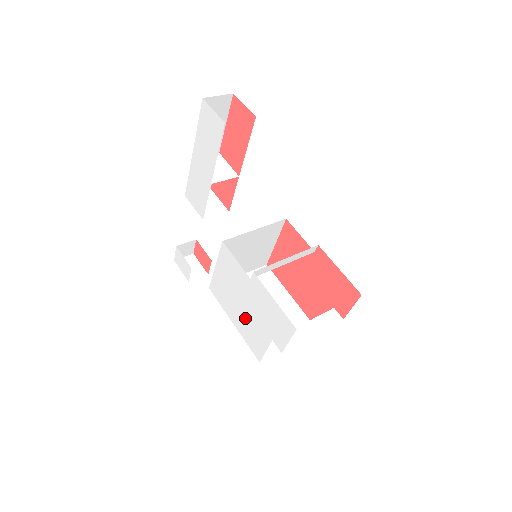
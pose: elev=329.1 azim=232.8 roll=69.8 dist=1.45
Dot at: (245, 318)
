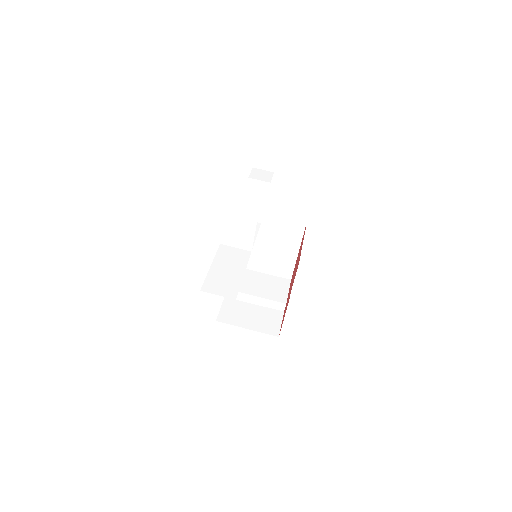
Dot at: occluded
